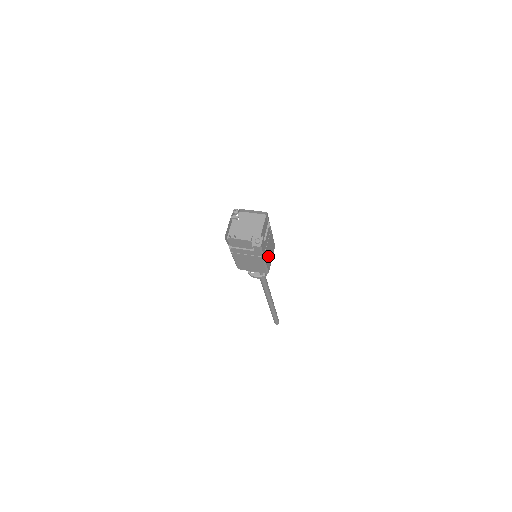
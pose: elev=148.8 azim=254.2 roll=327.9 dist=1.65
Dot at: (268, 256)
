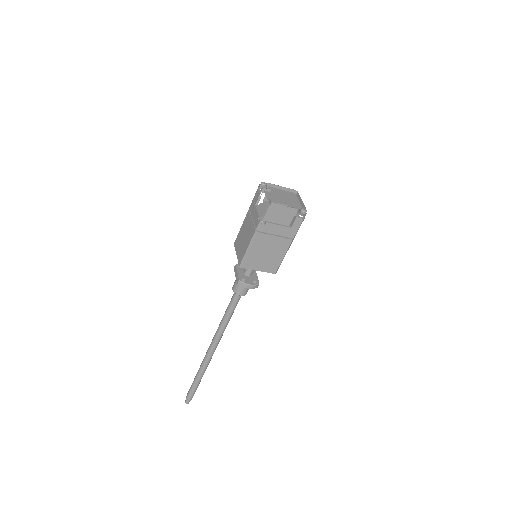
Dot at: occluded
